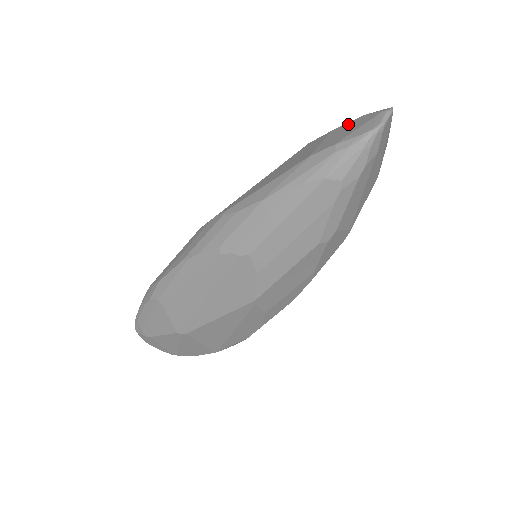
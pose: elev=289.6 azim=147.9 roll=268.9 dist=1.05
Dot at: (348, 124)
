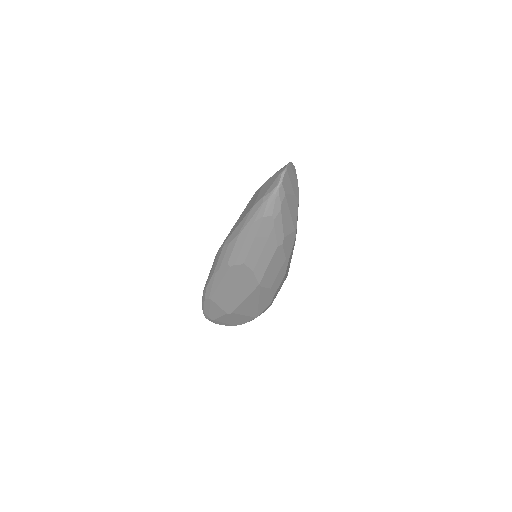
Dot at: (269, 180)
